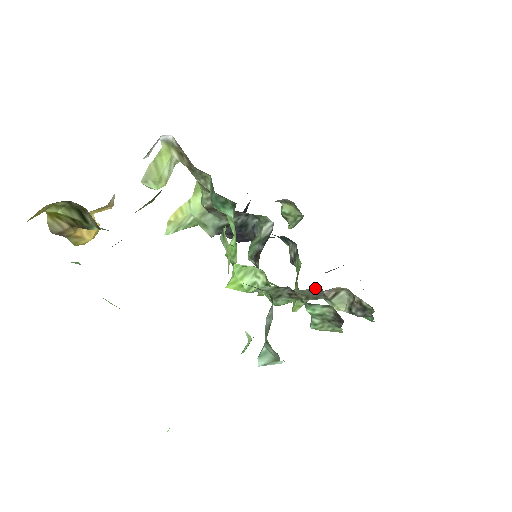
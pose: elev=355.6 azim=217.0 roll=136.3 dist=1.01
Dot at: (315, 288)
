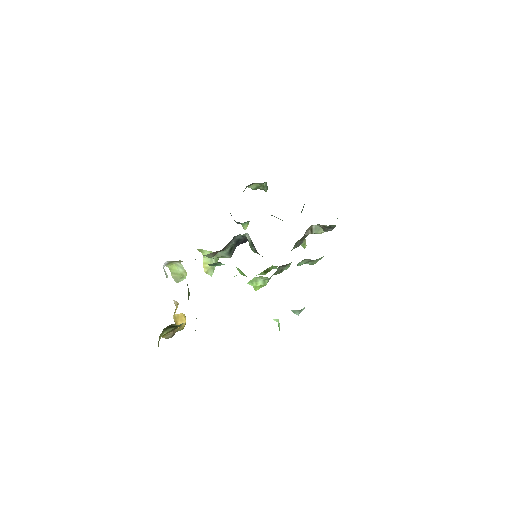
Dot at: (296, 244)
